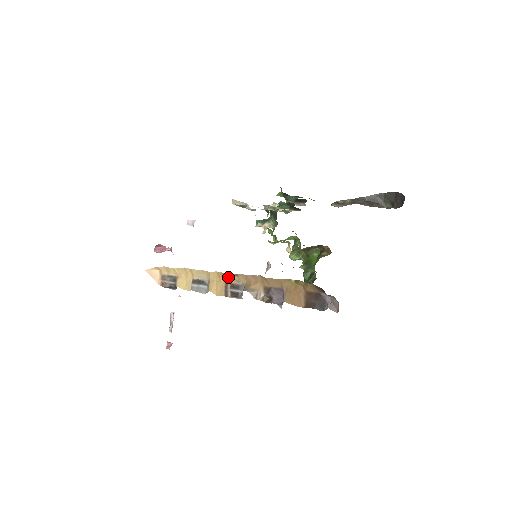
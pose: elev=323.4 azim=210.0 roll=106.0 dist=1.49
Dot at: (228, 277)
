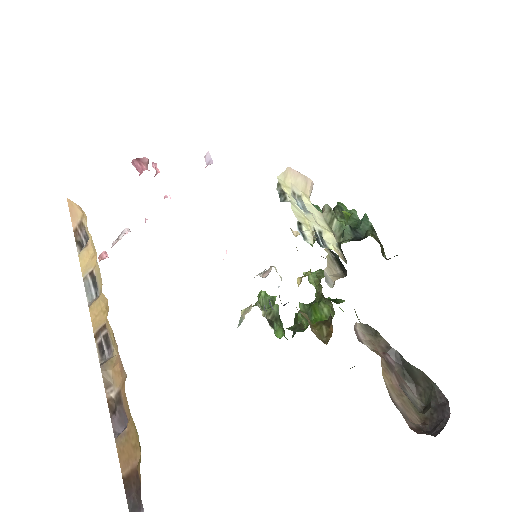
Dot at: (108, 324)
